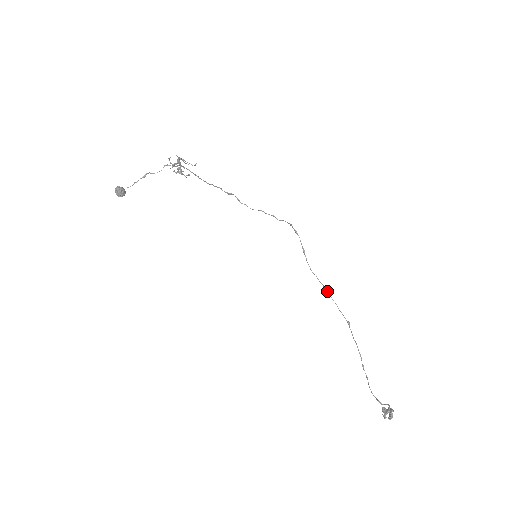
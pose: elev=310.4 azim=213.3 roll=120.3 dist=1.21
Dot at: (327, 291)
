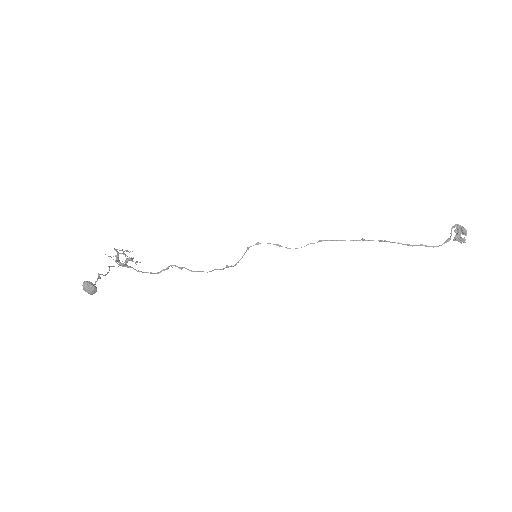
Dot at: (325, 240)
